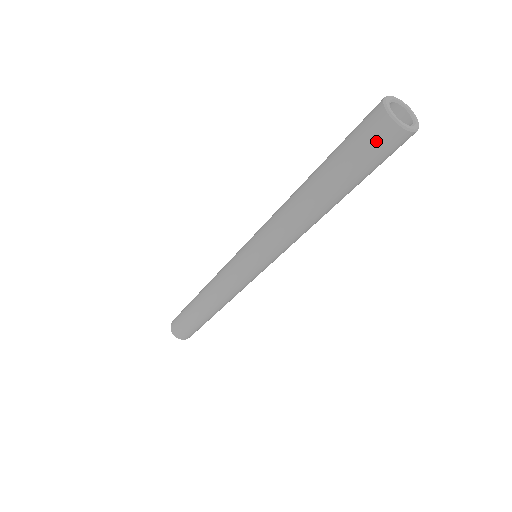
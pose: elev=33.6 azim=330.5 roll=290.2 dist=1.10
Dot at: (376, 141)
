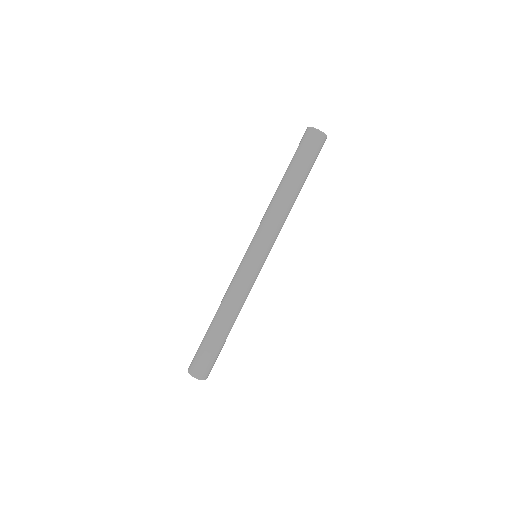
Dot at: (302, 139)
